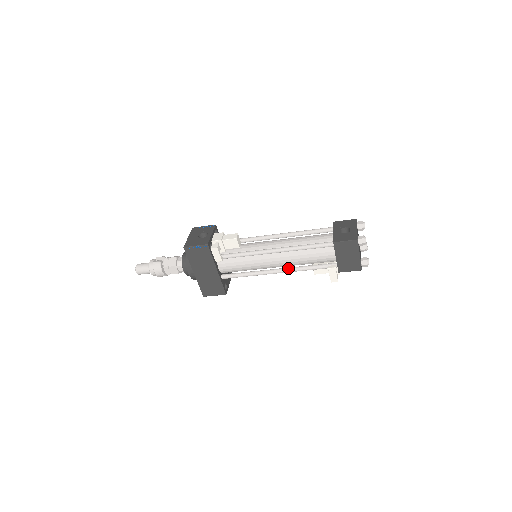
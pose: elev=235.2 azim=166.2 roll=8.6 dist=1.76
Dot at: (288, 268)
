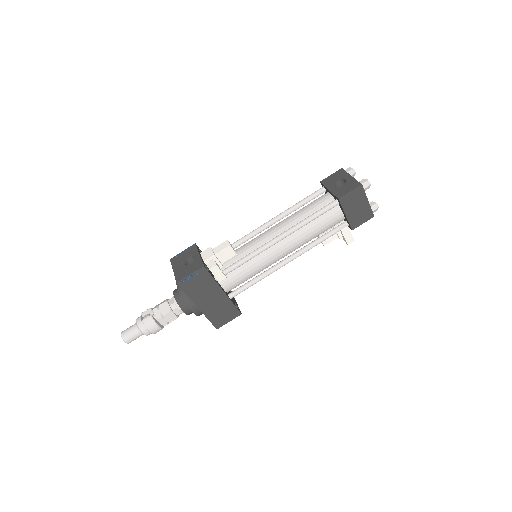
Dot at: (298, 251)
